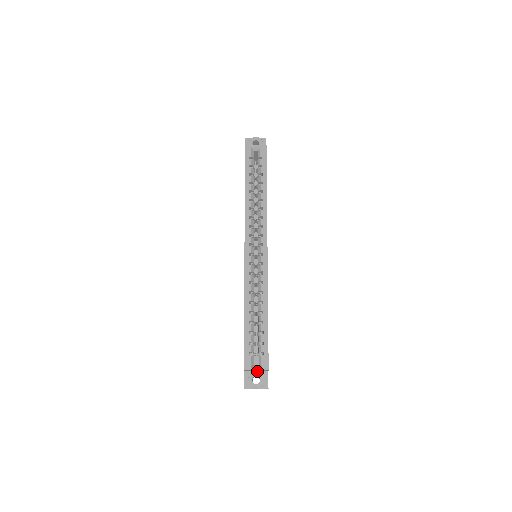
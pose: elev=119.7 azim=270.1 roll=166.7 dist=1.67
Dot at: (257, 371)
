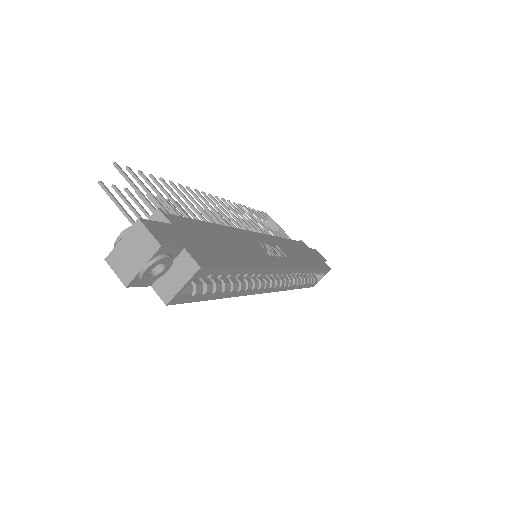
Dot at: occluded
